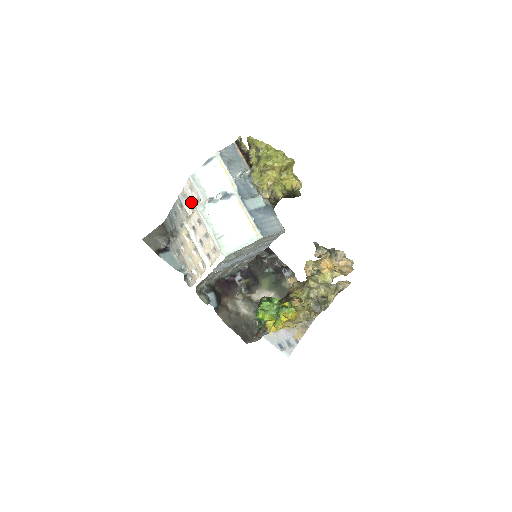
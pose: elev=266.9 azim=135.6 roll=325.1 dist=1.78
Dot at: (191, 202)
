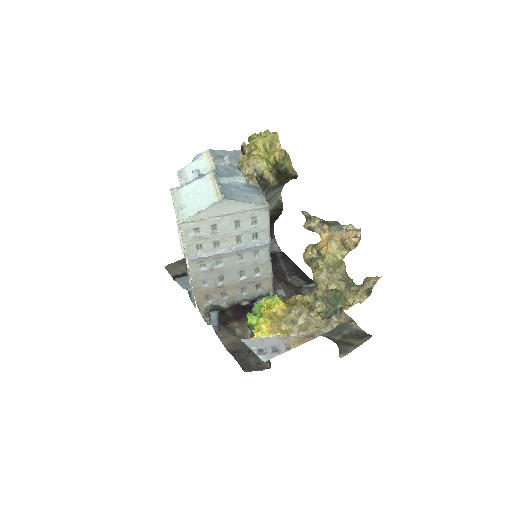
Dot at: occluded
